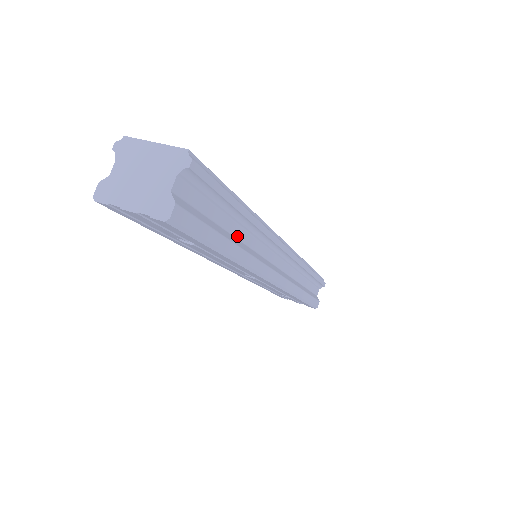
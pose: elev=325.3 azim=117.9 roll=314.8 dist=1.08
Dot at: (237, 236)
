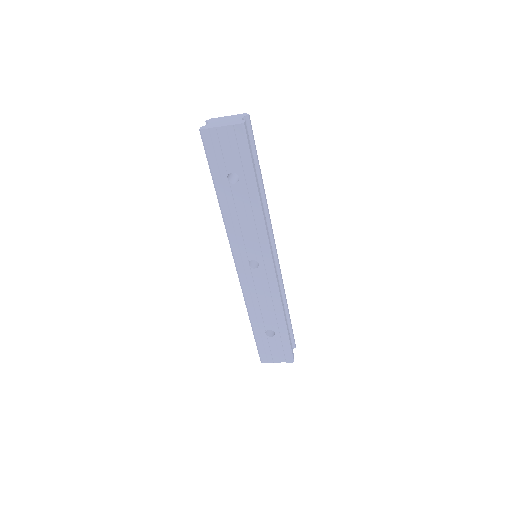
Dot at: occluded
